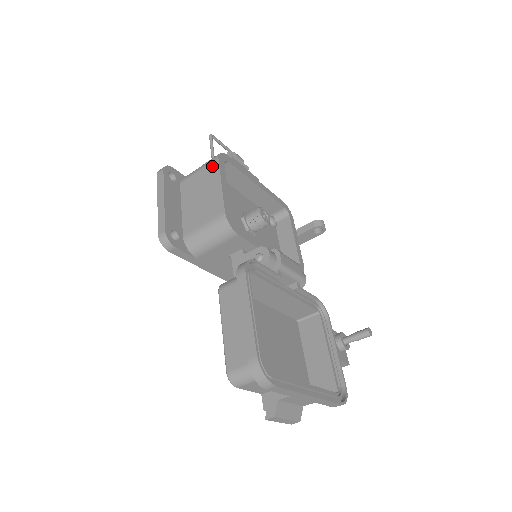
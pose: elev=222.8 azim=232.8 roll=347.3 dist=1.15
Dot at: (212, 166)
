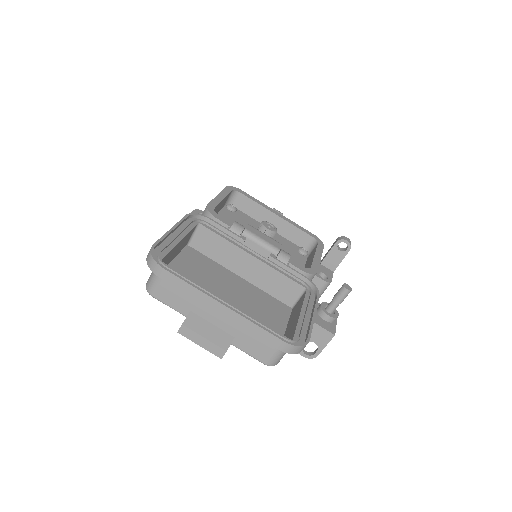
Dot at: occluded
